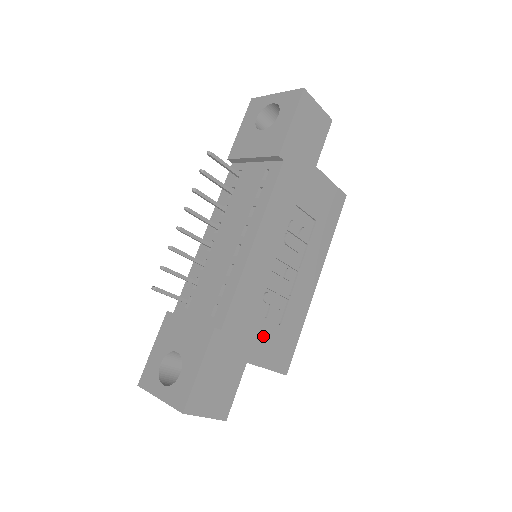
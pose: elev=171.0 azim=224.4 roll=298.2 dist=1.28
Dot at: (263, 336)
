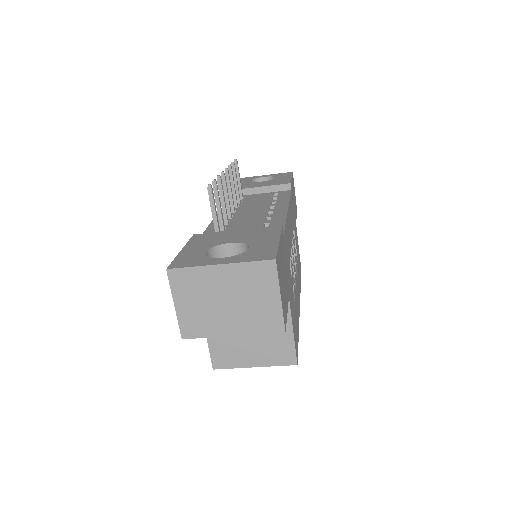
Dot at: (291, 292)
